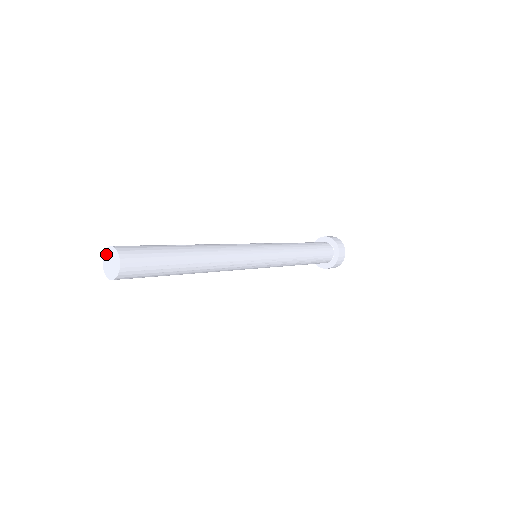
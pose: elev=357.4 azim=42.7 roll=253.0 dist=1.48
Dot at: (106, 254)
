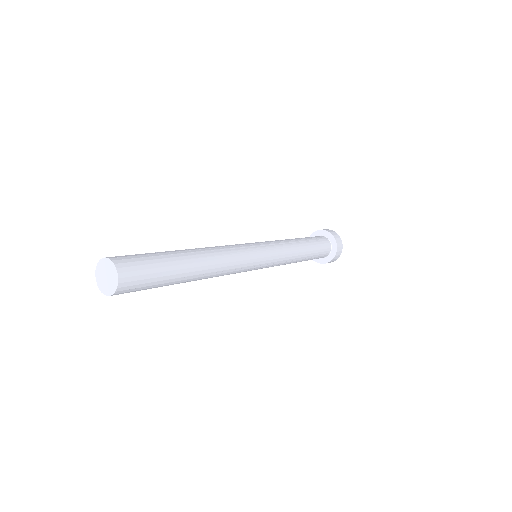
Dot at: (101, 264)
